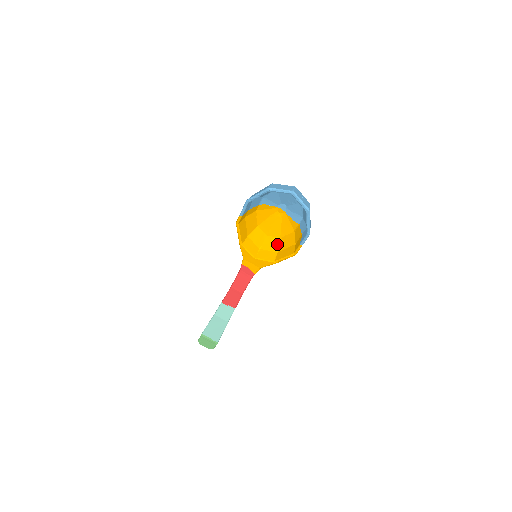
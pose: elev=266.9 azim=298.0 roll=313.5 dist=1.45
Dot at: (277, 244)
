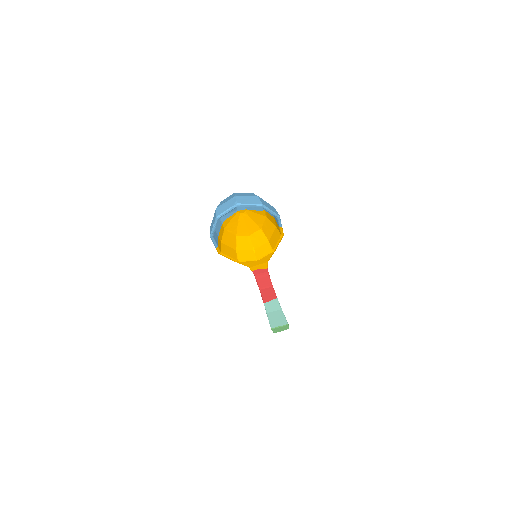
Dot at: (263, 235)
